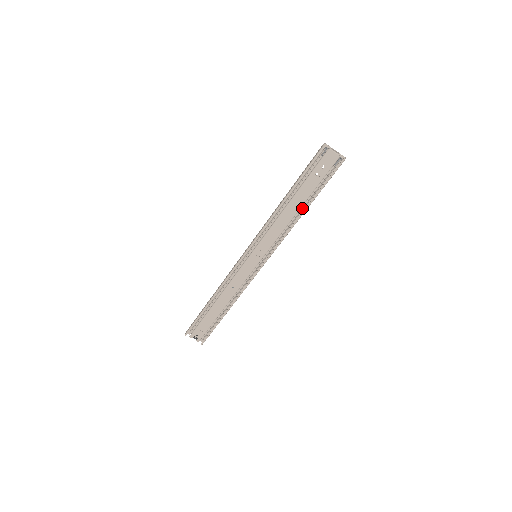
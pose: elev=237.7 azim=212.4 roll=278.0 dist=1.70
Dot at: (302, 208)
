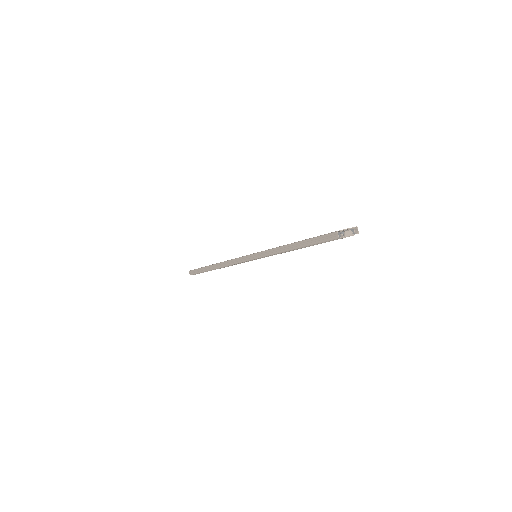
Dot at: occluded
